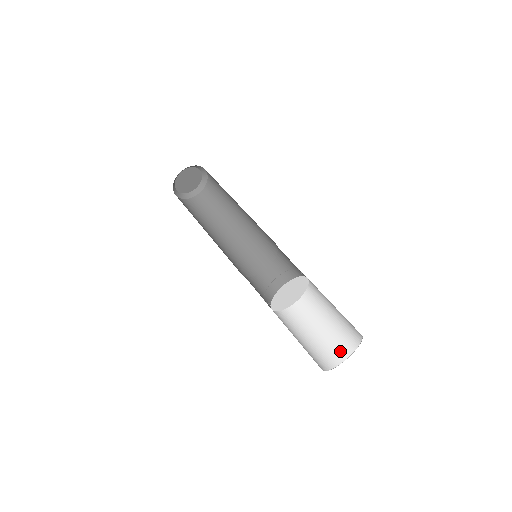
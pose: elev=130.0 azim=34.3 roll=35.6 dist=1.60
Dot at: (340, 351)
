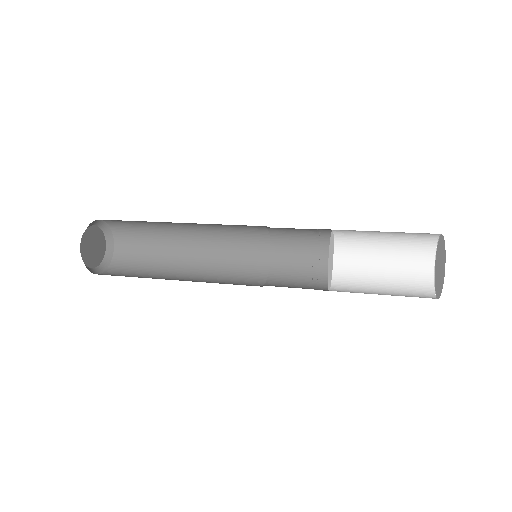
Dot at: (424, 297)
